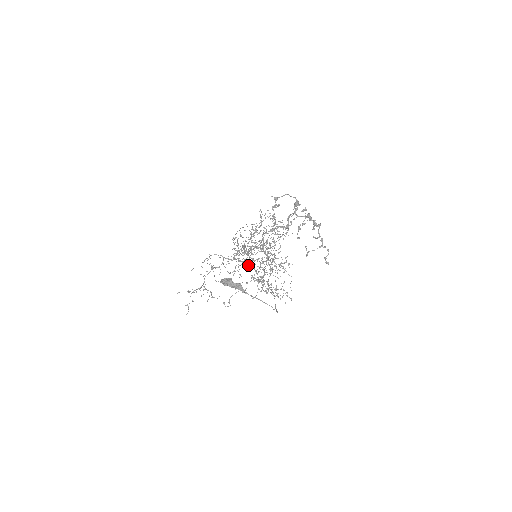
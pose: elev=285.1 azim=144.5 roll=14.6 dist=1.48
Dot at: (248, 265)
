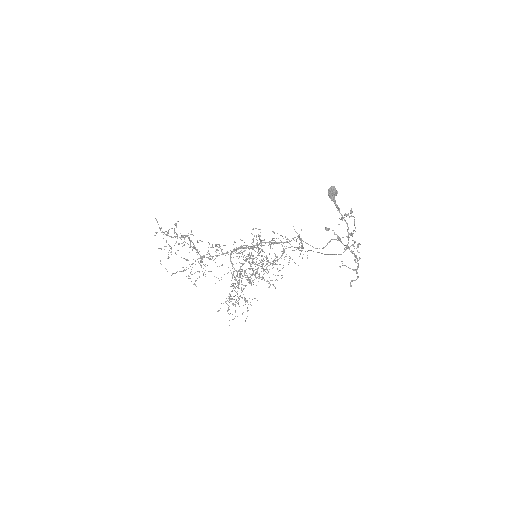
Dot at: occluded
